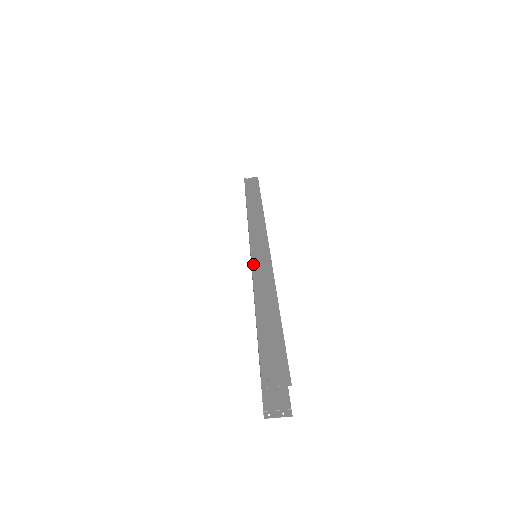
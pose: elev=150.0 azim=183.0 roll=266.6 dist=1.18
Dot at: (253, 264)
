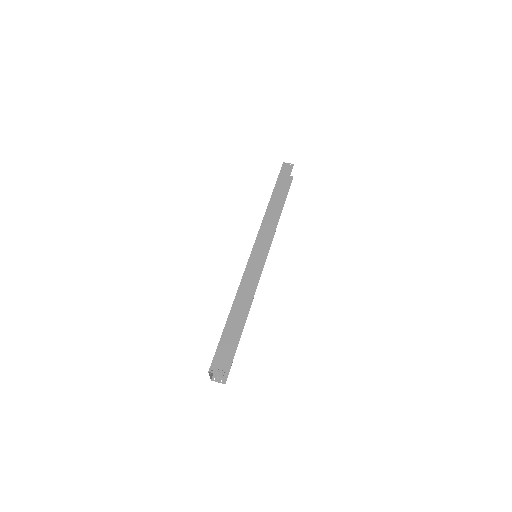
Dot at: (245, 271)
